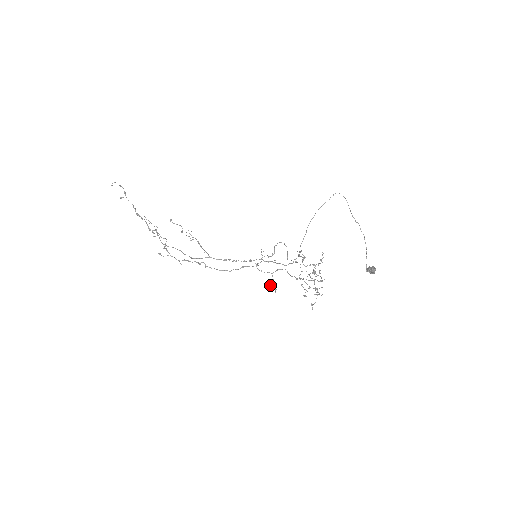
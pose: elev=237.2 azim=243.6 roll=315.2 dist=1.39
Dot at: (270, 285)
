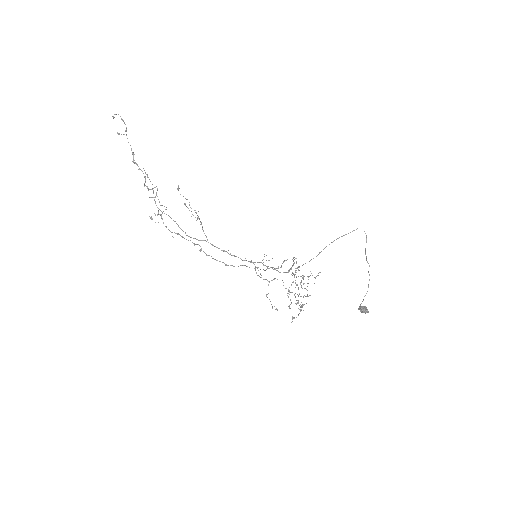
Dot at: (266, 296)
